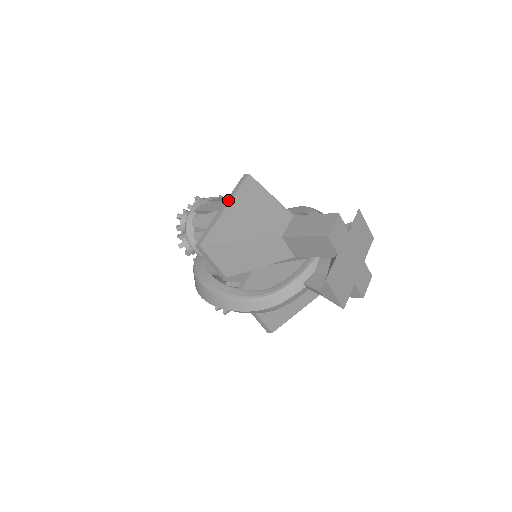
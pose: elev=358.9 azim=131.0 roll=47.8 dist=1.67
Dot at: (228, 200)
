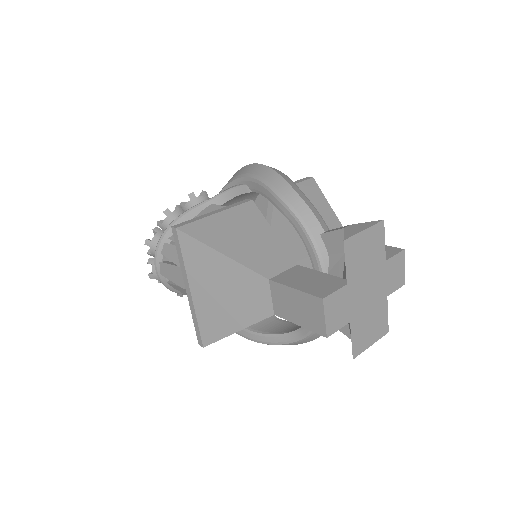
Dot at: (184, 278)
